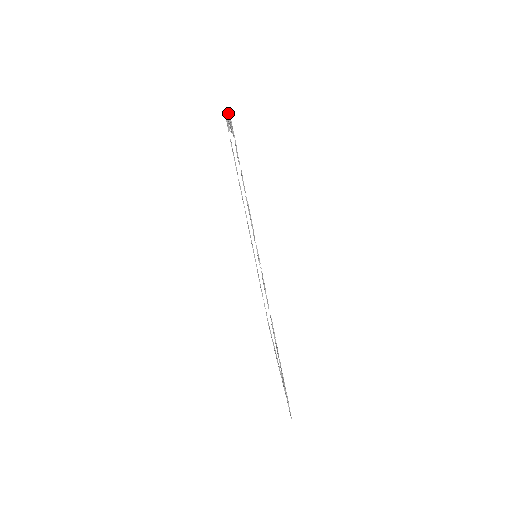
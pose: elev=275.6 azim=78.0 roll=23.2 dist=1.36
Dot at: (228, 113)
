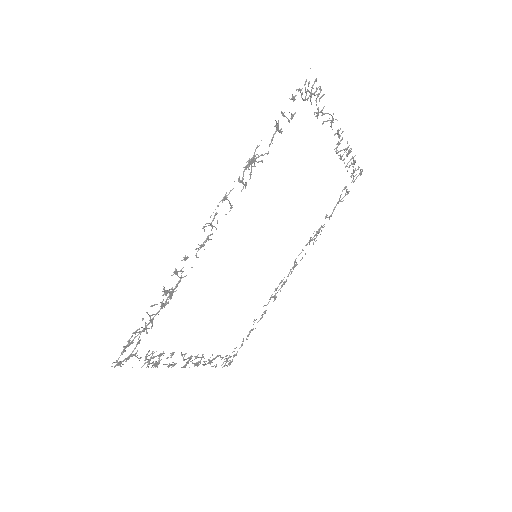
Dot at: (320, 88)
